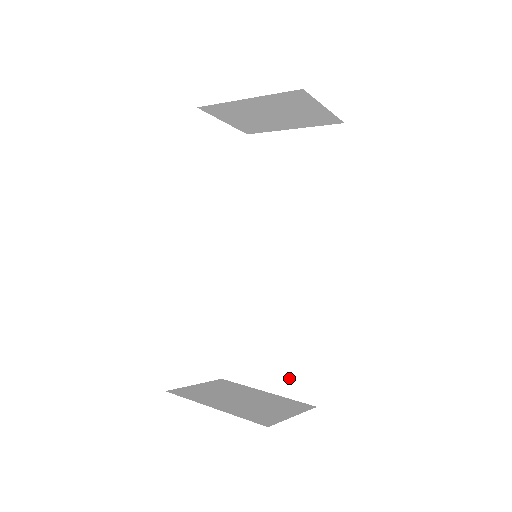
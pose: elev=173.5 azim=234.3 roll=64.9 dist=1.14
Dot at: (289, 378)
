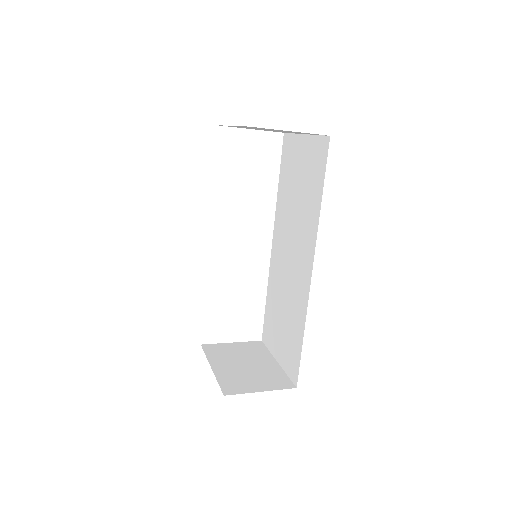
Dot at: (287, 358)
